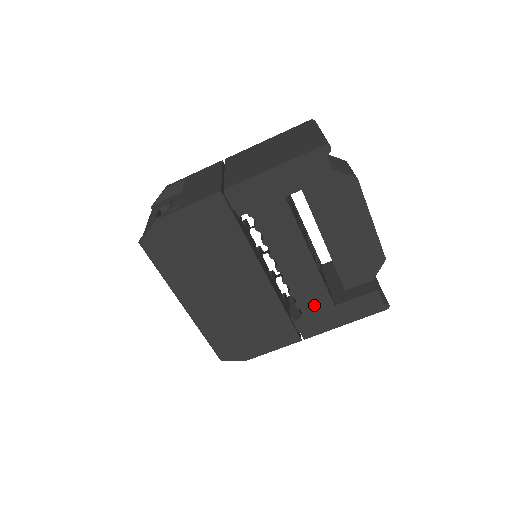
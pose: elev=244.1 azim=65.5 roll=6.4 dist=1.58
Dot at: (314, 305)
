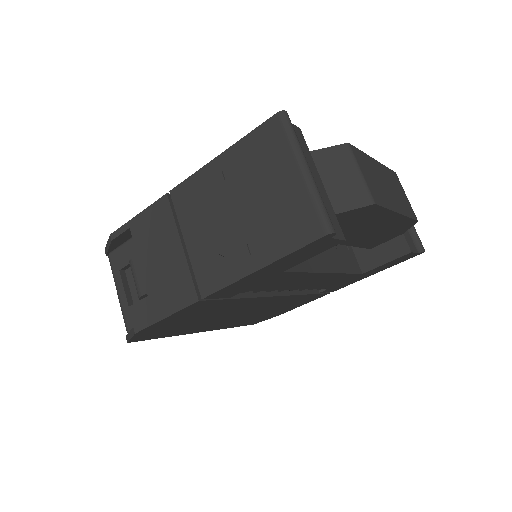
Dot at: (339, 282)
